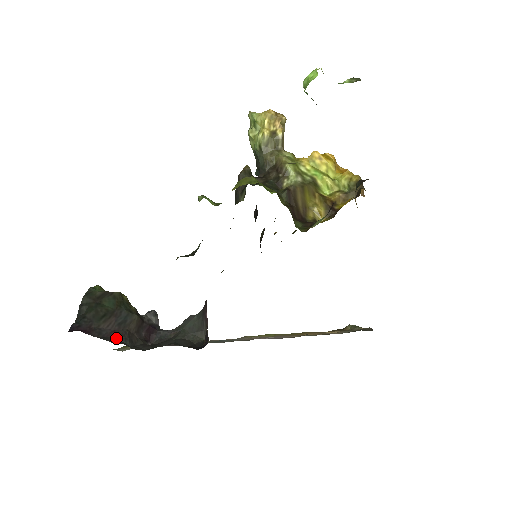
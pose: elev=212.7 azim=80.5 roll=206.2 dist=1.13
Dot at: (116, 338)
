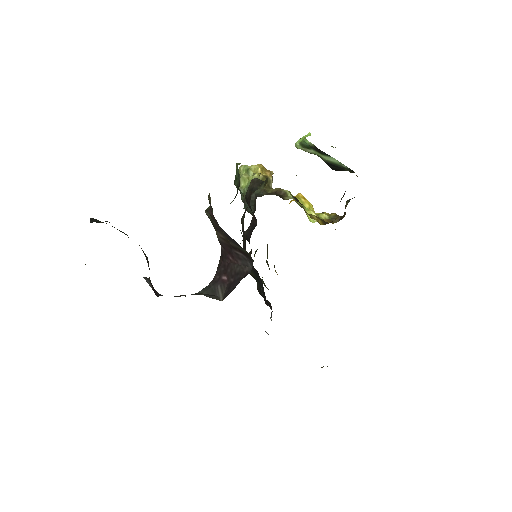
Dot at: occluded
